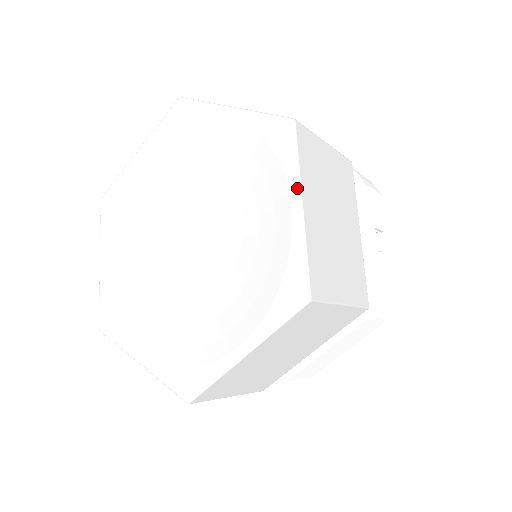
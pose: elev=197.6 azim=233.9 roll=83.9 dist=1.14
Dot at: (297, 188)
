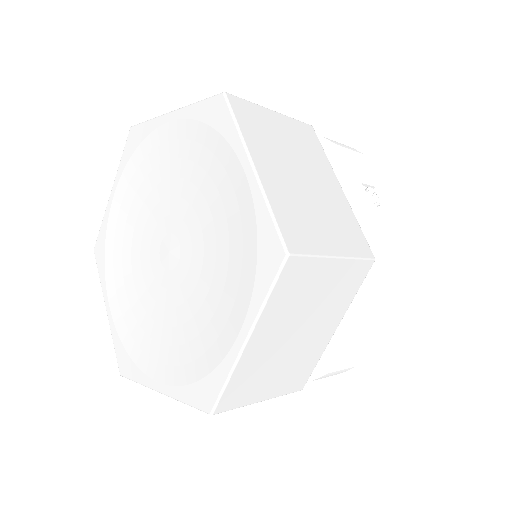
Dot at: (244, 152)
